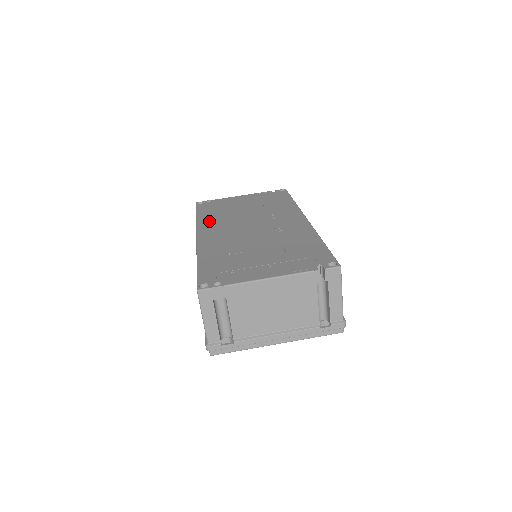
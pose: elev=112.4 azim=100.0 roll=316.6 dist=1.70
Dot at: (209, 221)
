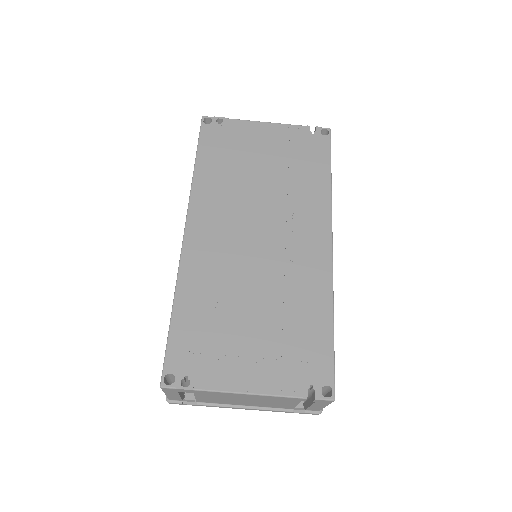
Dot at: (208, 191)
